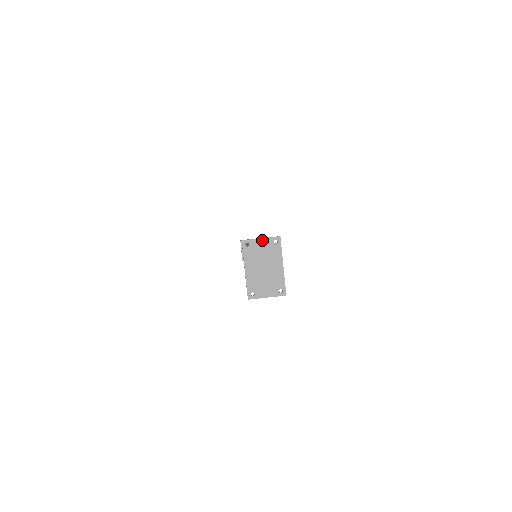
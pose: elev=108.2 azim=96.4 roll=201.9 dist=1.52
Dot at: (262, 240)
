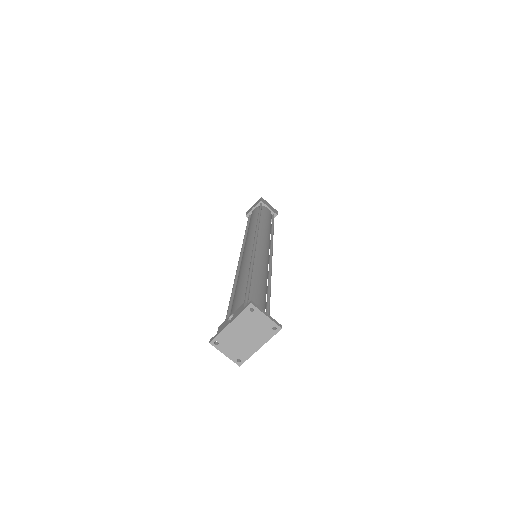
Dot at: (266, 318)
